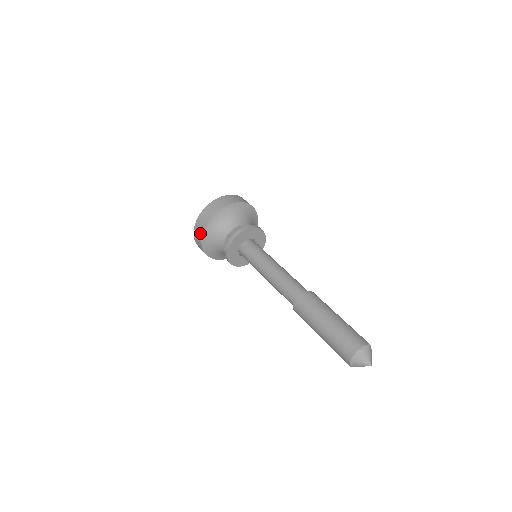
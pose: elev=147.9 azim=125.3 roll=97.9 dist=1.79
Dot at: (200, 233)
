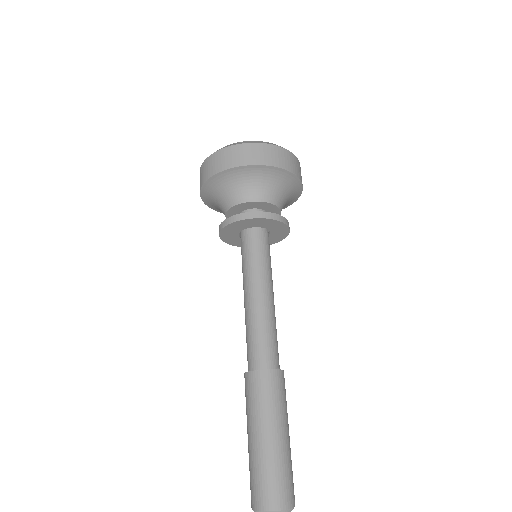
Dot at: (201, 183)
